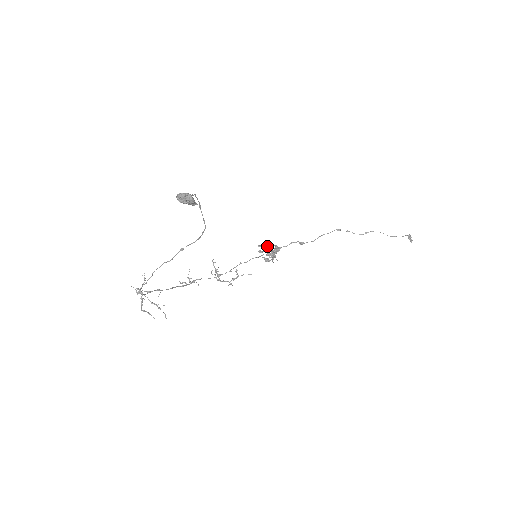
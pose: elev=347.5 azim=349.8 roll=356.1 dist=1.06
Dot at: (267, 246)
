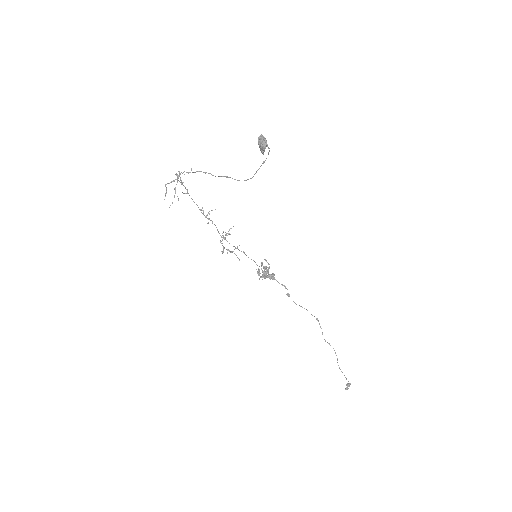
Dot at: (269, 266)
